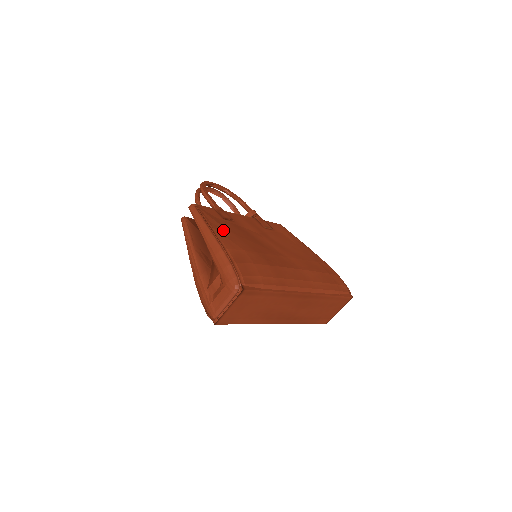
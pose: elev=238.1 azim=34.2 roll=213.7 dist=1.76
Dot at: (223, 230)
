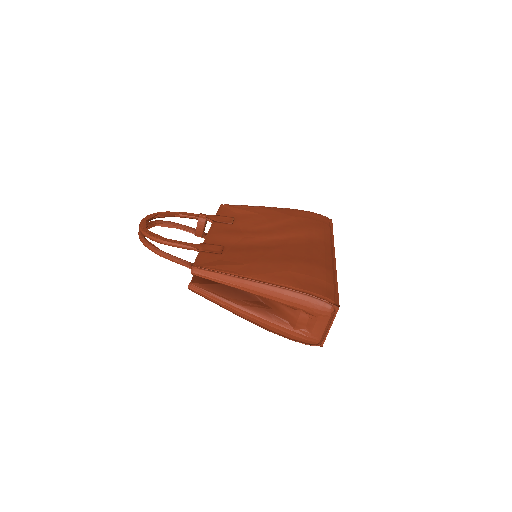
Dot at: (249, 268)
